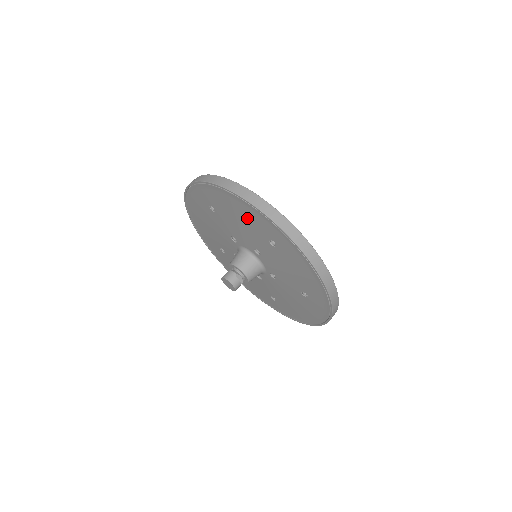
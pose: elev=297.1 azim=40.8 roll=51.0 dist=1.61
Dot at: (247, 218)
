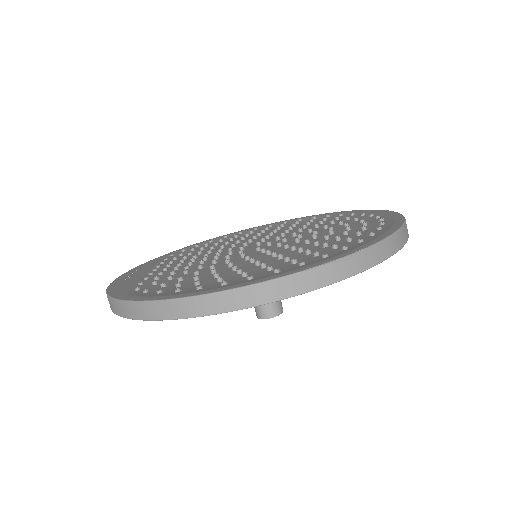
Dot at: occluded
